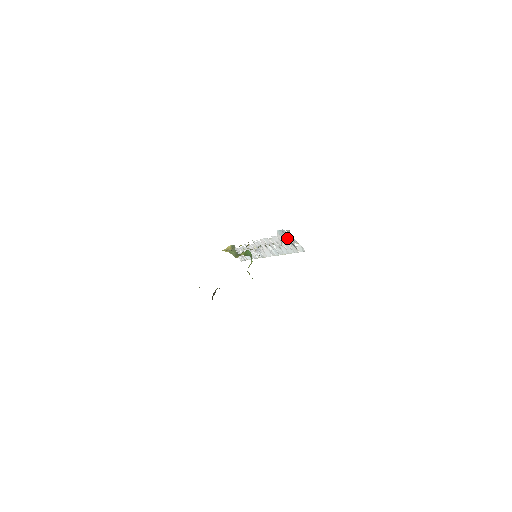
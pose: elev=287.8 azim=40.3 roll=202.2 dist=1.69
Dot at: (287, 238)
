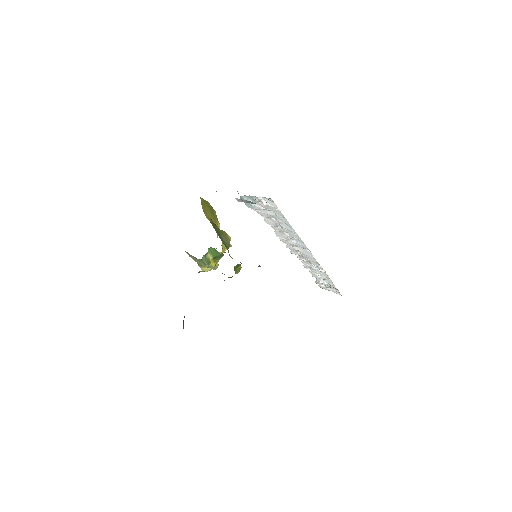
Dot at: (240, 200)
